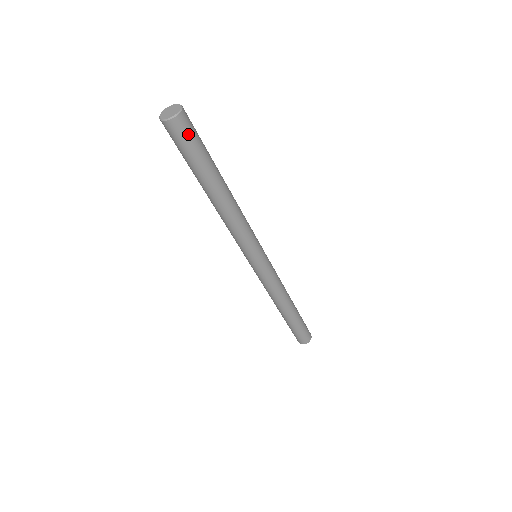
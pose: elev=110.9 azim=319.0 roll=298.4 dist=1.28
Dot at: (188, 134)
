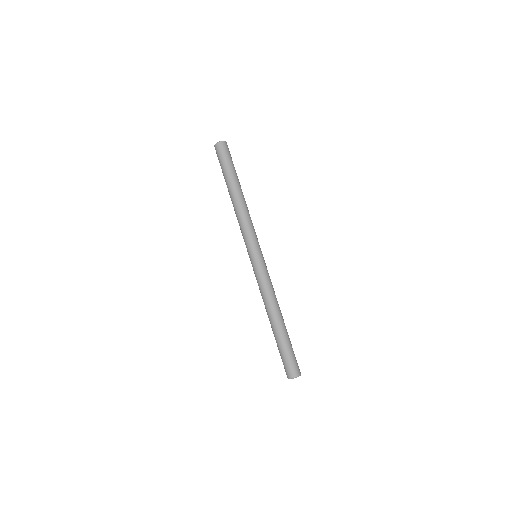
Dot at: (226, 152)
